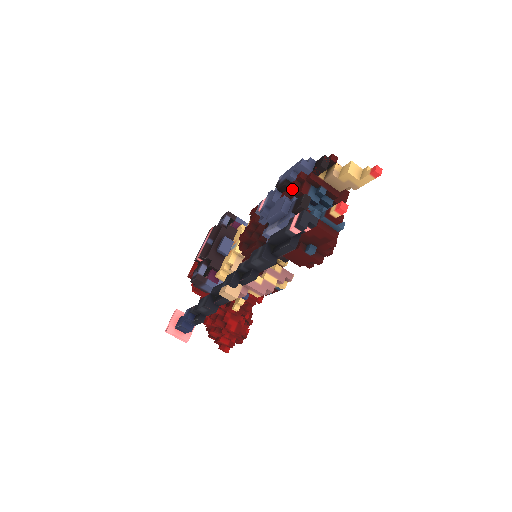
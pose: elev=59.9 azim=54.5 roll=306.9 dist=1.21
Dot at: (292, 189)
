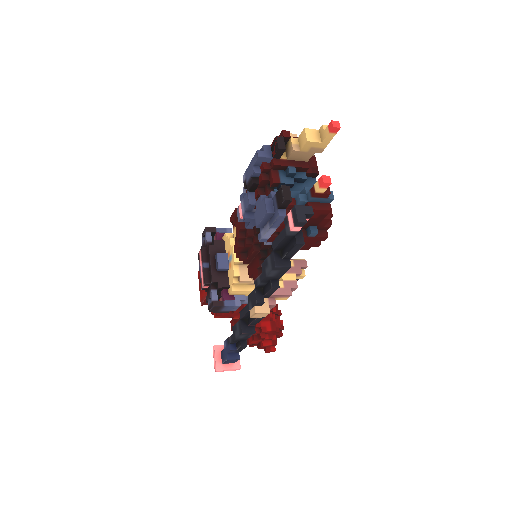
Dot at: (262, 183)
